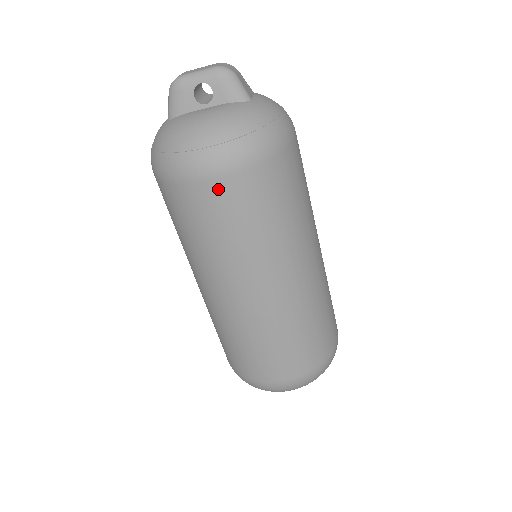
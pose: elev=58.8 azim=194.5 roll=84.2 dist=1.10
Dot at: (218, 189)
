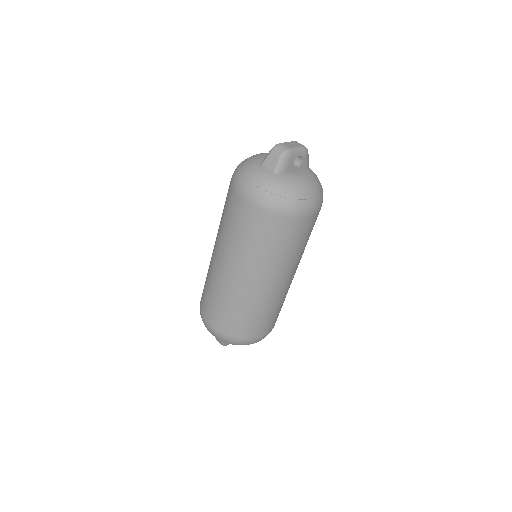
Dot at: (311, 221)
